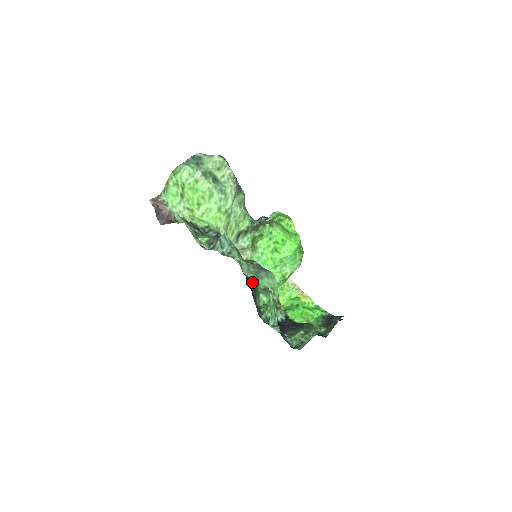
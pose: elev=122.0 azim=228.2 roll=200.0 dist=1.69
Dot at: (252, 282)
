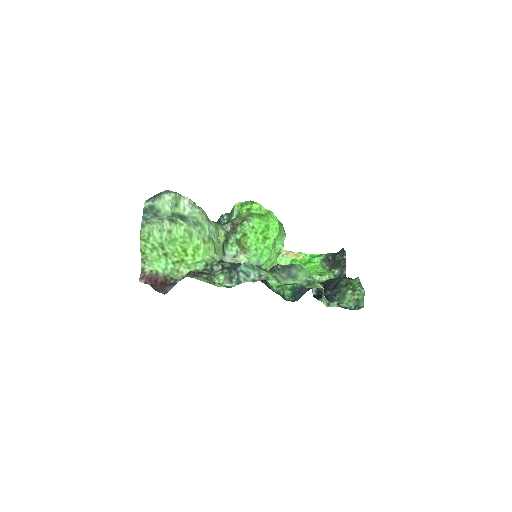
Dot at: occluded
